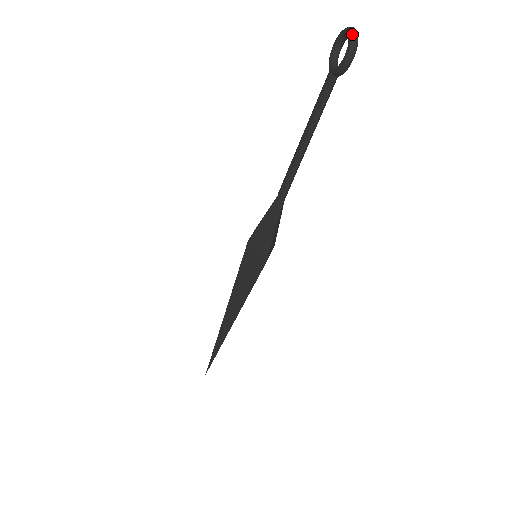
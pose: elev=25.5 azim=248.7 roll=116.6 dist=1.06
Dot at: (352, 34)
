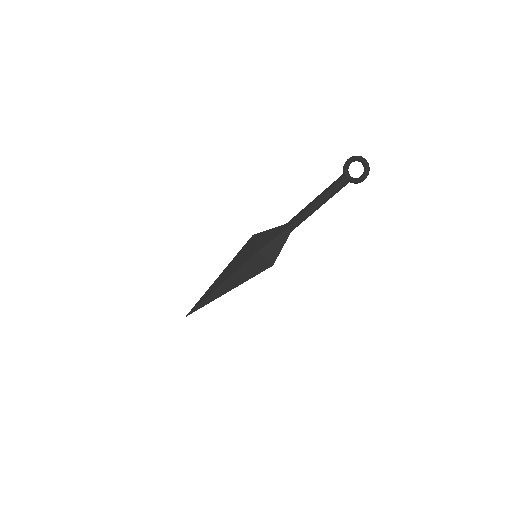
Dot at: (368, 168)
